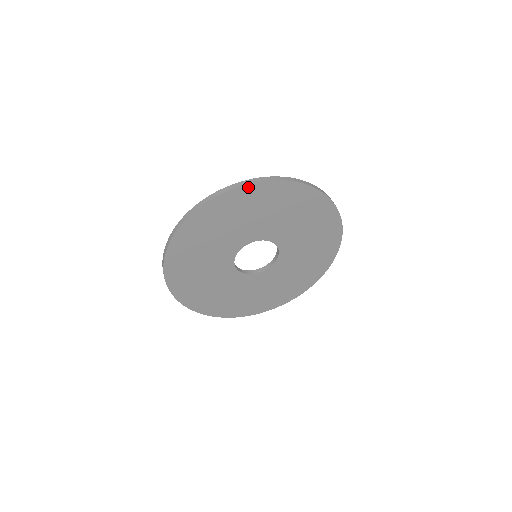
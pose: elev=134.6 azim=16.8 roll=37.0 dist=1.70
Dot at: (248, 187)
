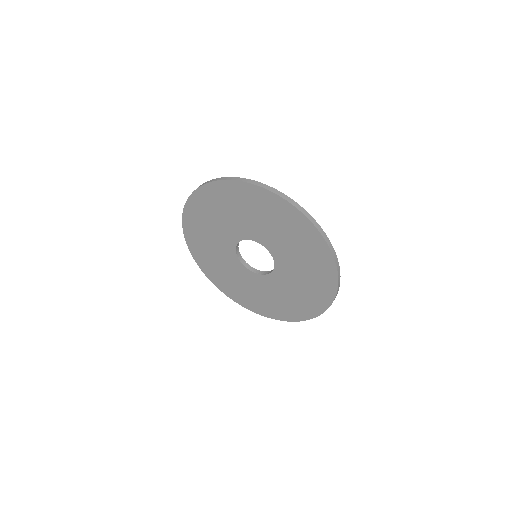
Dot at: (218, 184)
